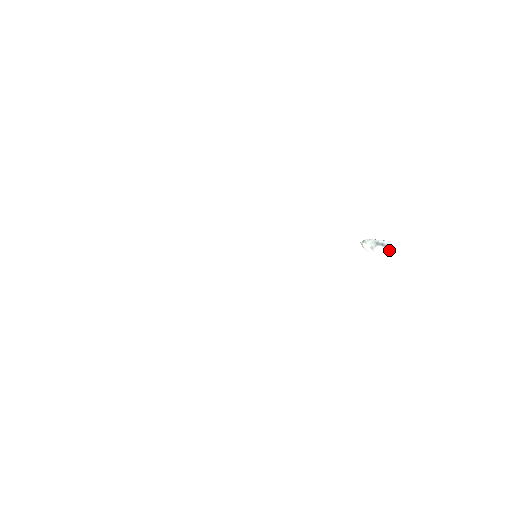
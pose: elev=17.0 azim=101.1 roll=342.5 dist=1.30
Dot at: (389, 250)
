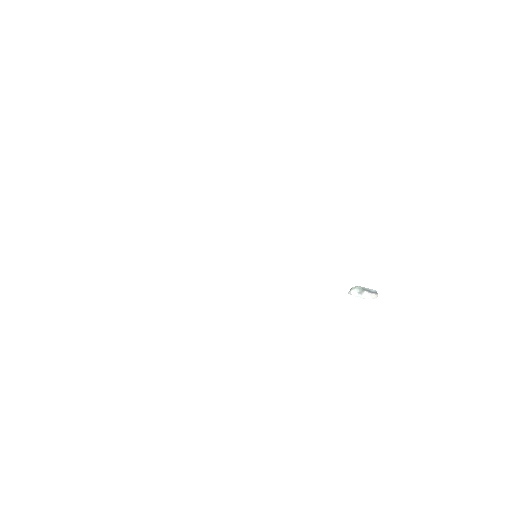
Dot at: (376, 294)
